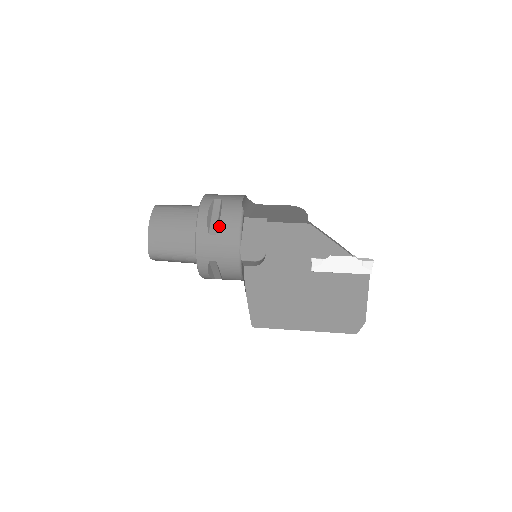
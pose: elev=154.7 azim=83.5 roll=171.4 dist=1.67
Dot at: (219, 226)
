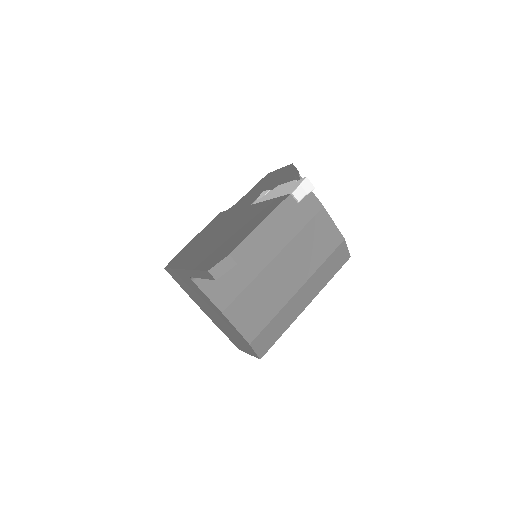
Dot at: occluded
